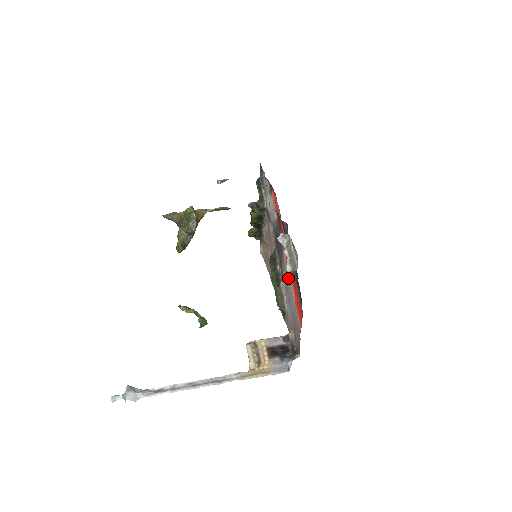
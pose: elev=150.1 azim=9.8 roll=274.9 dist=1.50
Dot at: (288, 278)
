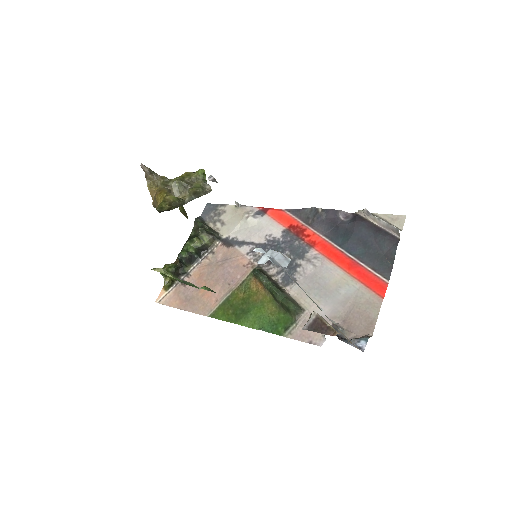
Dot at: (329, 269)
